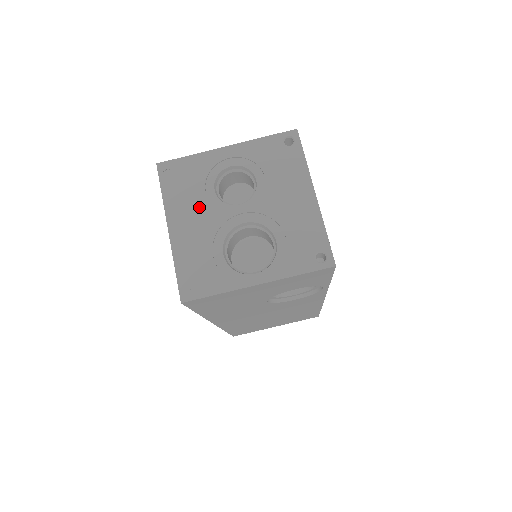
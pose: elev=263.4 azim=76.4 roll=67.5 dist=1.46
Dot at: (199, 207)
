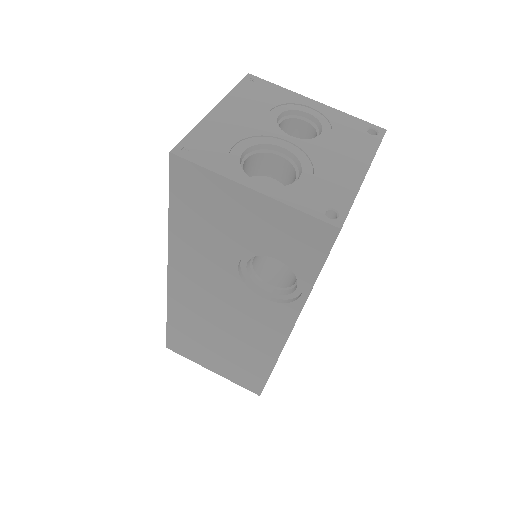
Dot at: (255, 114)
